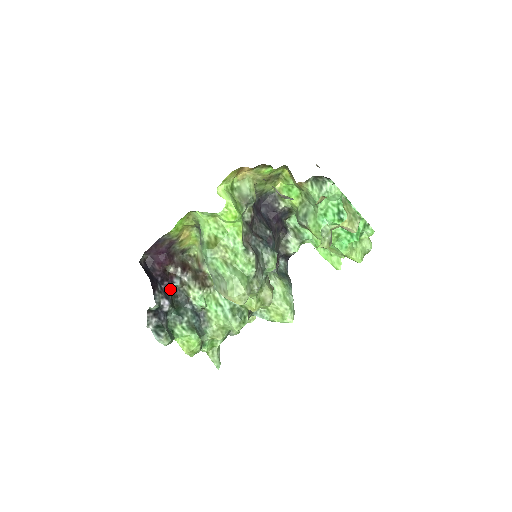
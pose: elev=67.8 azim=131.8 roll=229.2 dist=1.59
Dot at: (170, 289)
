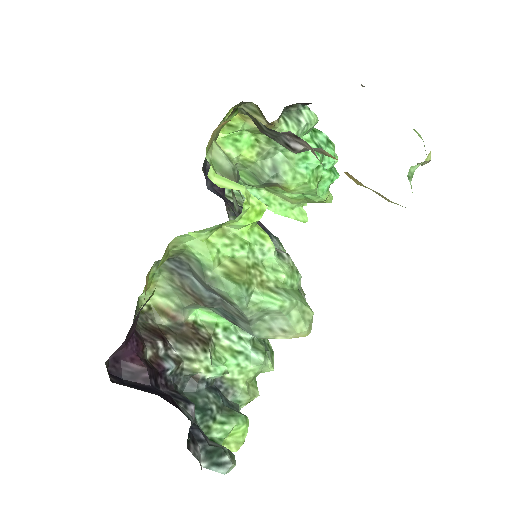
Dot at: (168, 384)
